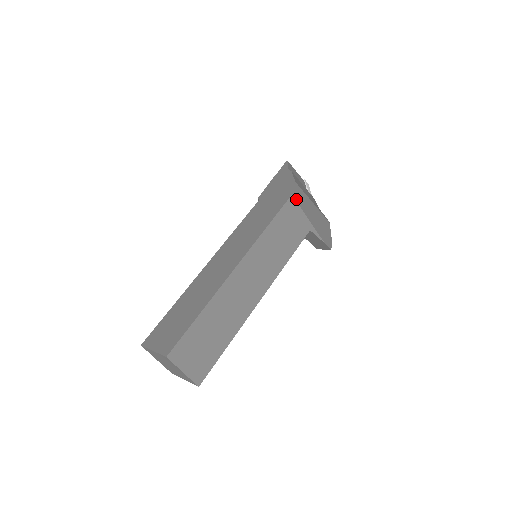
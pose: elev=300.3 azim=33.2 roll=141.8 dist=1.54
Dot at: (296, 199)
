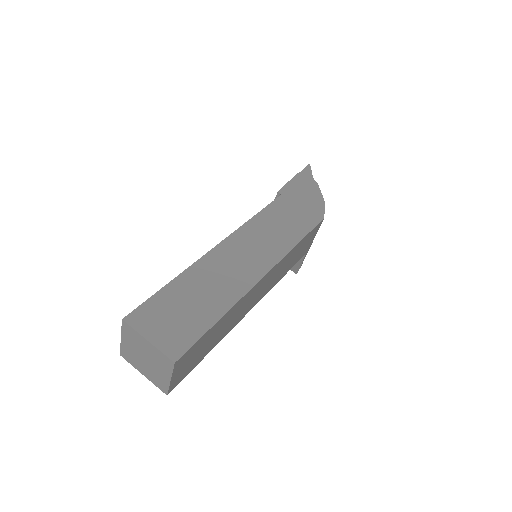
Dot at: (321, 223)
